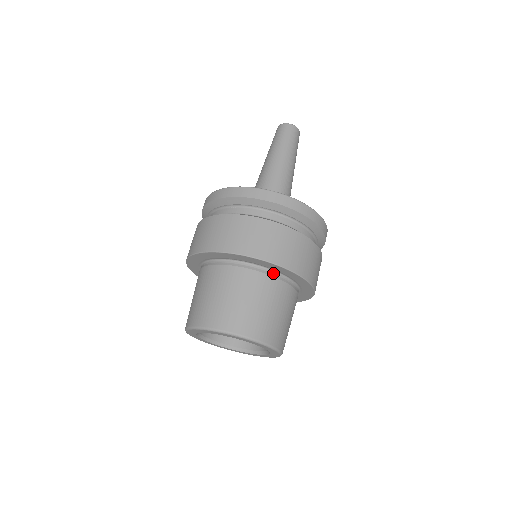
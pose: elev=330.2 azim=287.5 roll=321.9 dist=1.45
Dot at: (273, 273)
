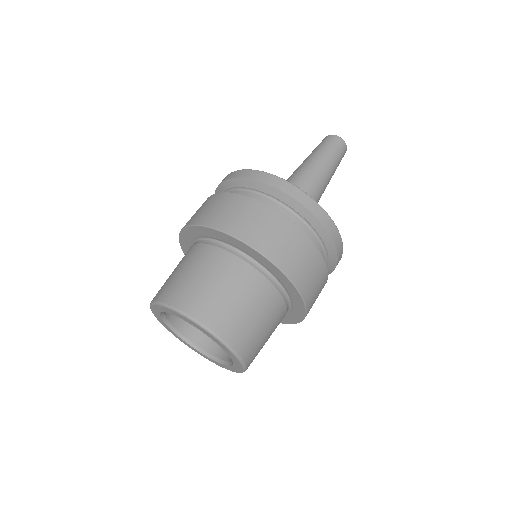
Dot at: (234, 251)
